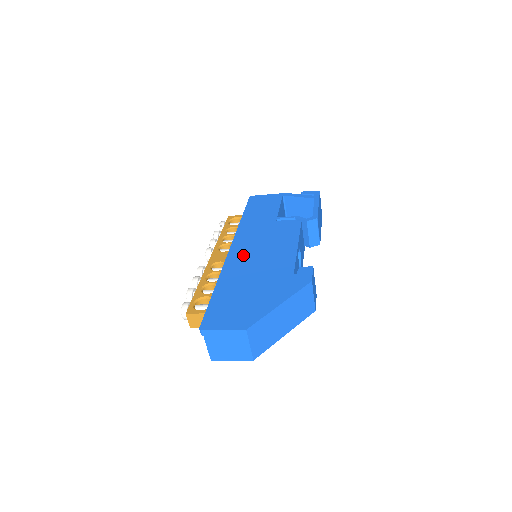
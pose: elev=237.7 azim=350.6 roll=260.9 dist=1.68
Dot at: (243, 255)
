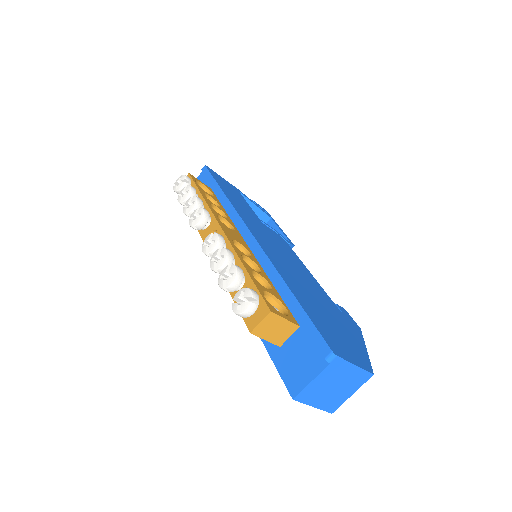
Dot at: (274, 252)
